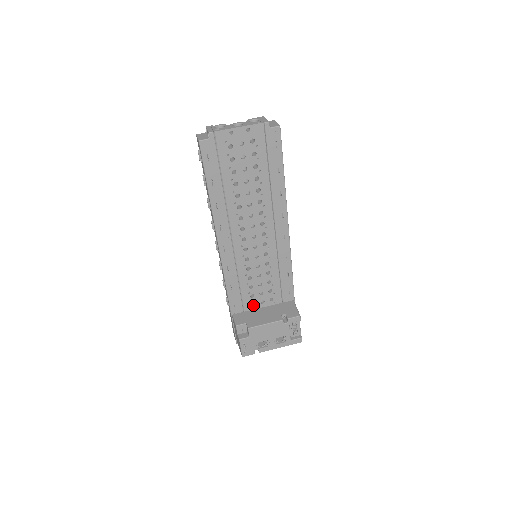
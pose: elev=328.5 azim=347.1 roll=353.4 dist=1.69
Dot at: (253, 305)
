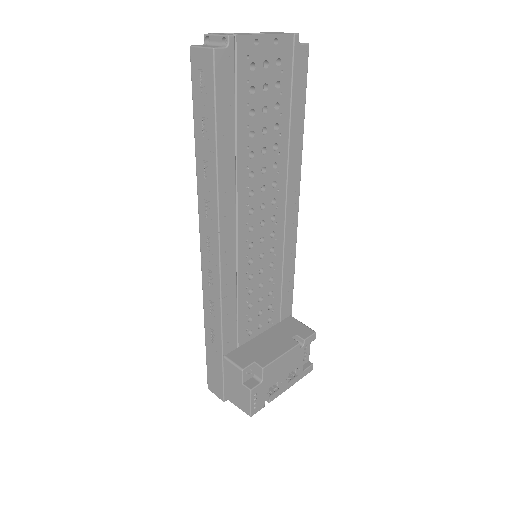
Dot at: (248, 334)
